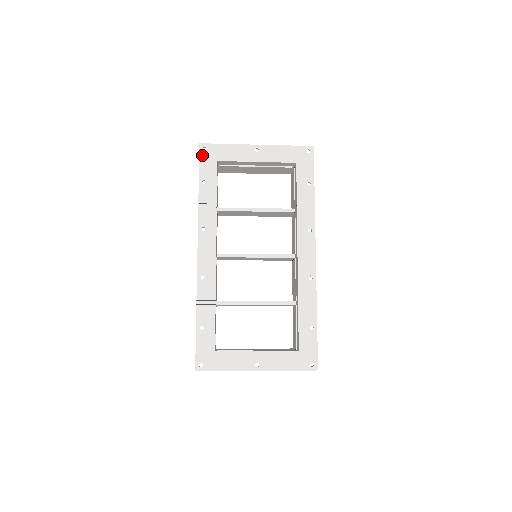
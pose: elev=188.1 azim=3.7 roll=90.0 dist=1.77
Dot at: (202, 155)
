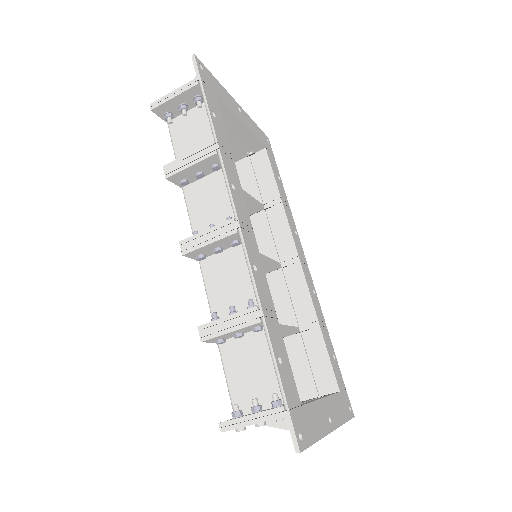
Dot at: (201, 73)
